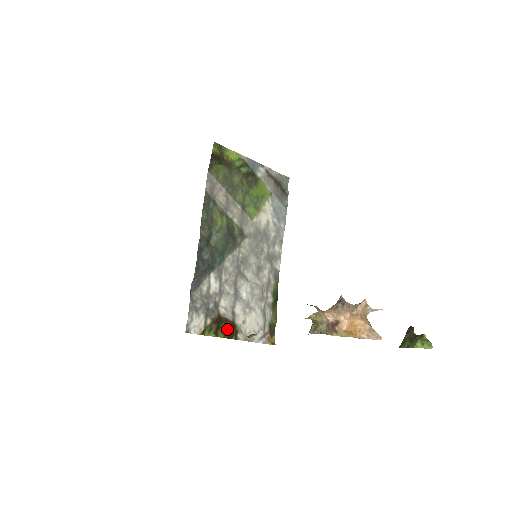
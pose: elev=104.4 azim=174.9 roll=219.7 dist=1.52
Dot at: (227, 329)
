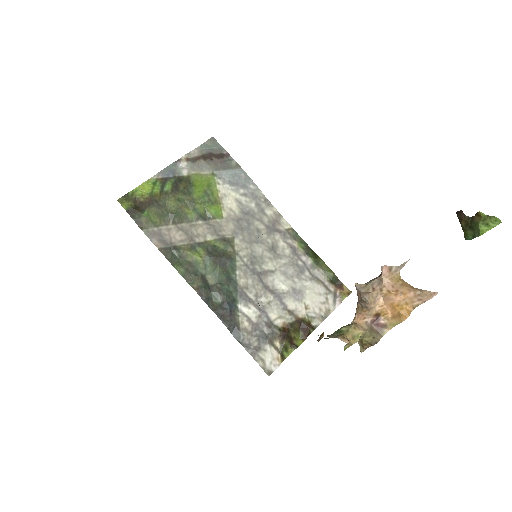
Dot at: (299, 331)
